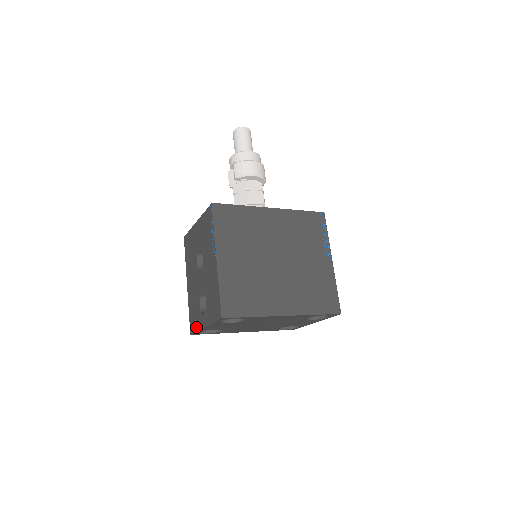
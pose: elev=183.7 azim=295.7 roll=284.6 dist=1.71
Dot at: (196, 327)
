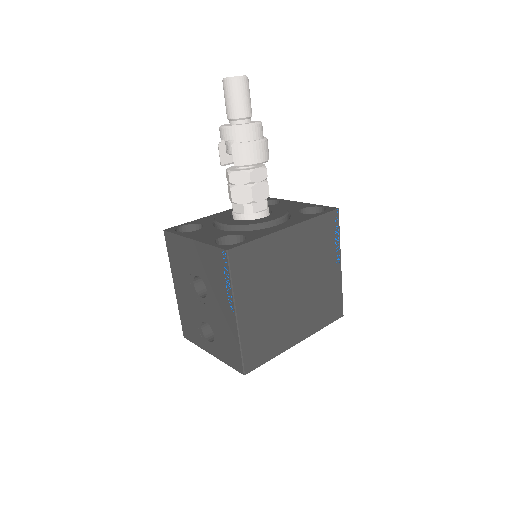
Dot at: (195, 341)
